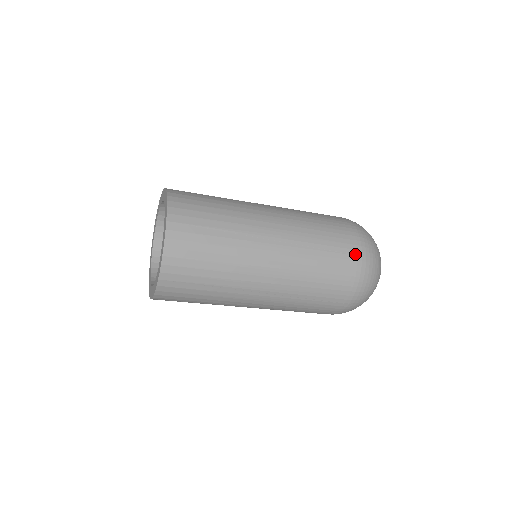
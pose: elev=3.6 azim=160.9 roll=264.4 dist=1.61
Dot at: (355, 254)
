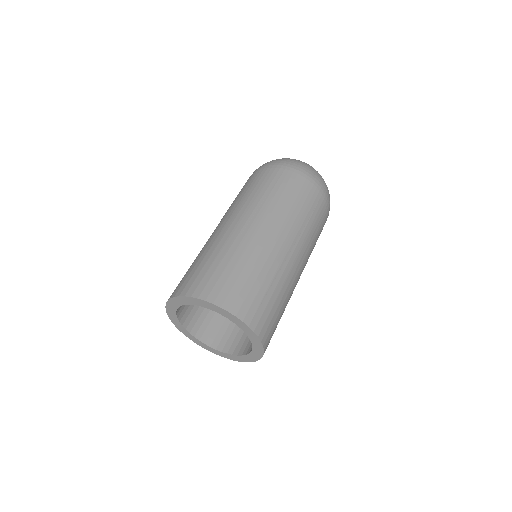
Dot at: (321, 196)
